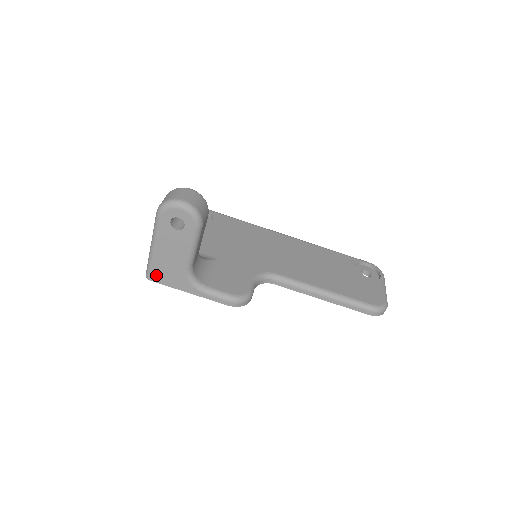
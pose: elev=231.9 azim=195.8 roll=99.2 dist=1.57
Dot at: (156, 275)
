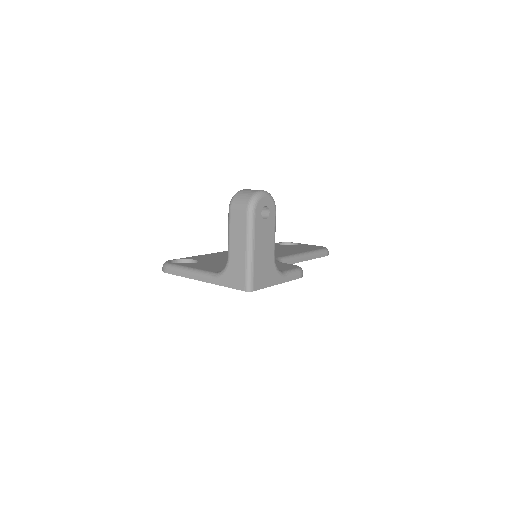
Dot at: (257, 281)
